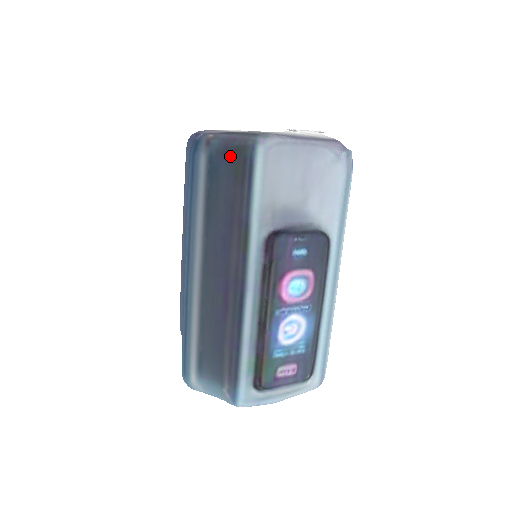
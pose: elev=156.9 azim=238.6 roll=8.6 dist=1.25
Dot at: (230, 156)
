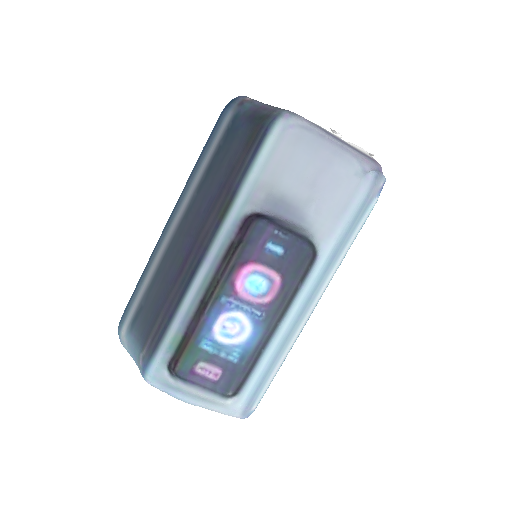
Dot at: (253, 122)
